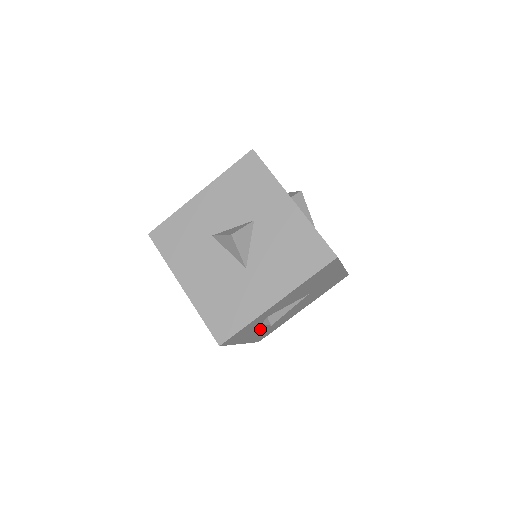
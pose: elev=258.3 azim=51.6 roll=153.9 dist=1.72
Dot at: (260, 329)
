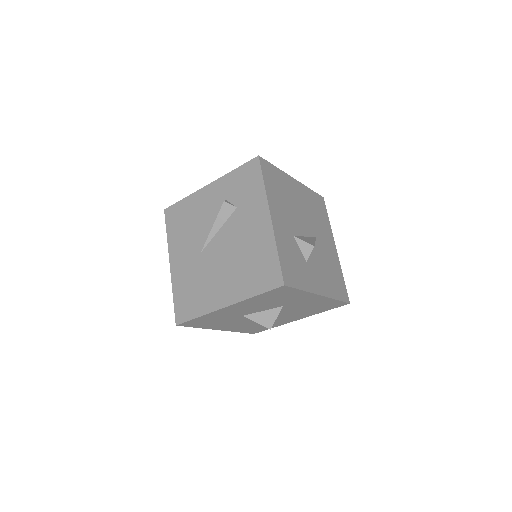
Dot at: occluded
